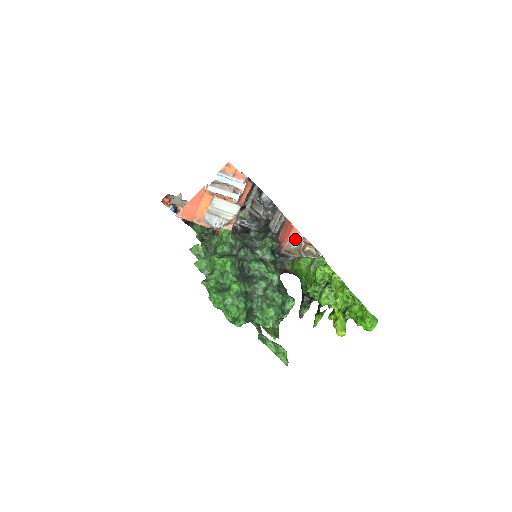
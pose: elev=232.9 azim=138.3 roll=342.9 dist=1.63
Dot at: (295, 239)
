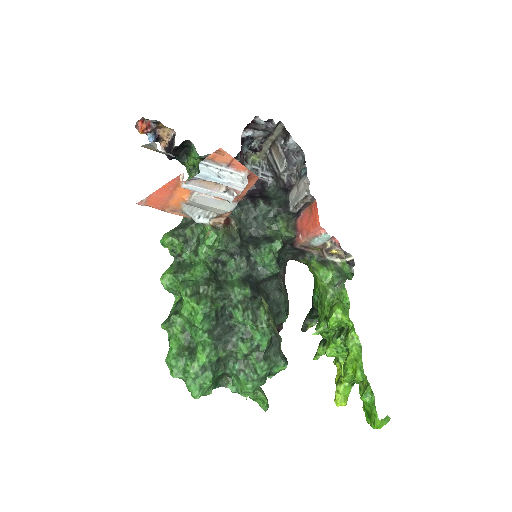
Dot at: (318, 238)
